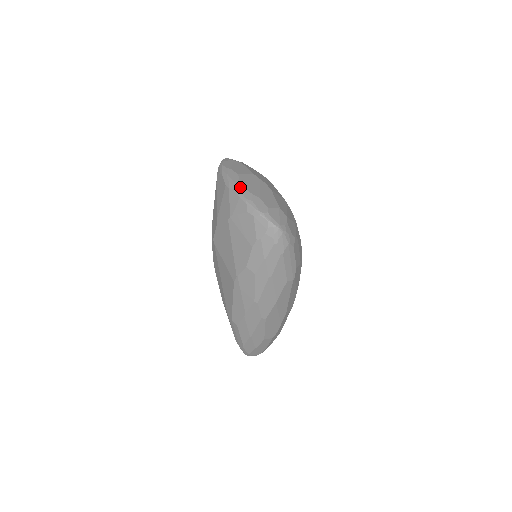
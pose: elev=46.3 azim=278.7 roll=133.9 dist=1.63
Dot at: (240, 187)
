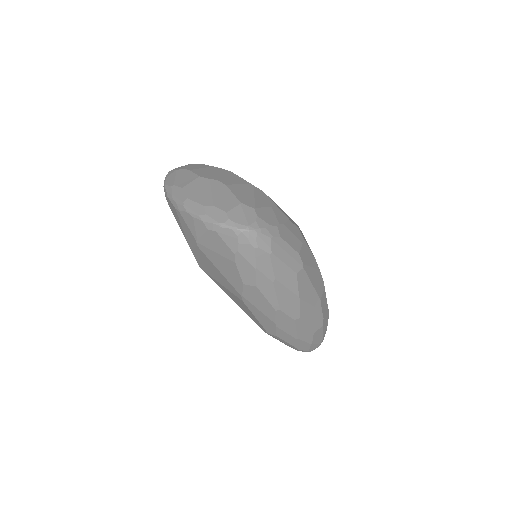
Dot at: (188, 204)
